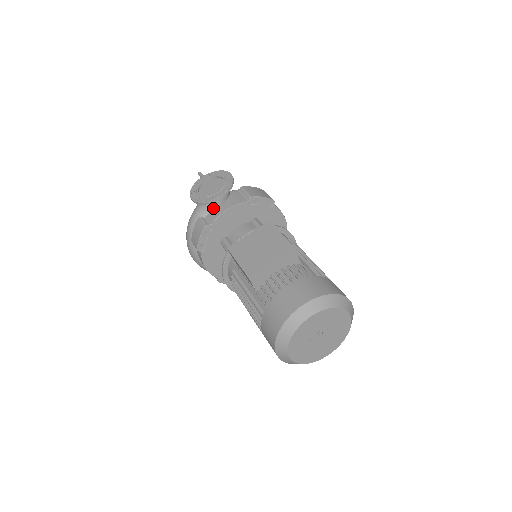
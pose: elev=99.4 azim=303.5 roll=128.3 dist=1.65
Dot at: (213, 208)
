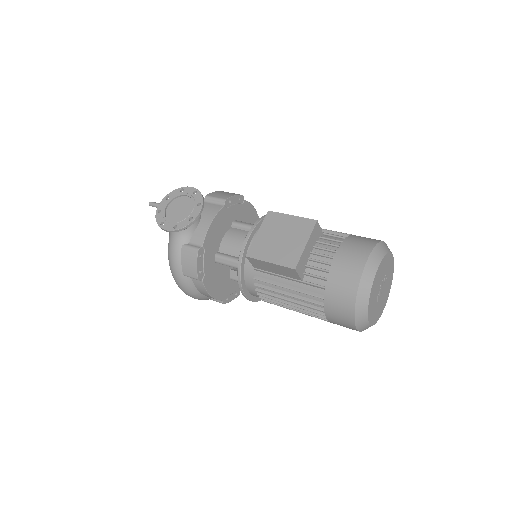
Dot at: (193, 229)
